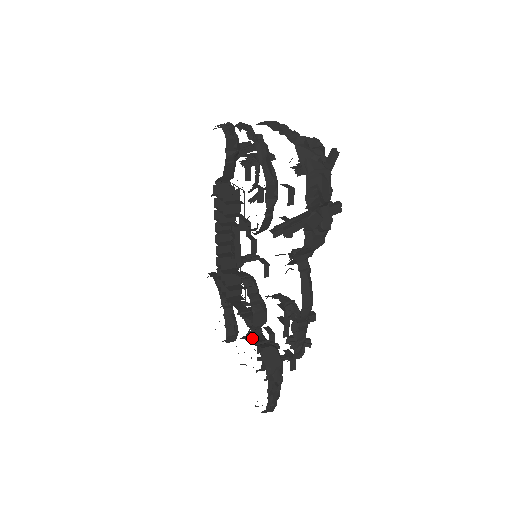
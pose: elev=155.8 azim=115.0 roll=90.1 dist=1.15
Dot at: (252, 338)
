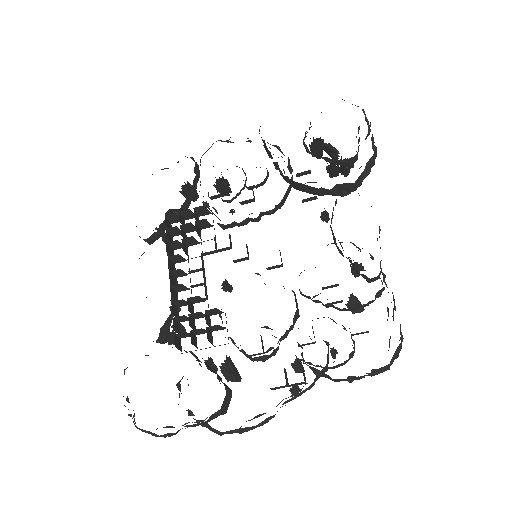
Dot at: occluded
